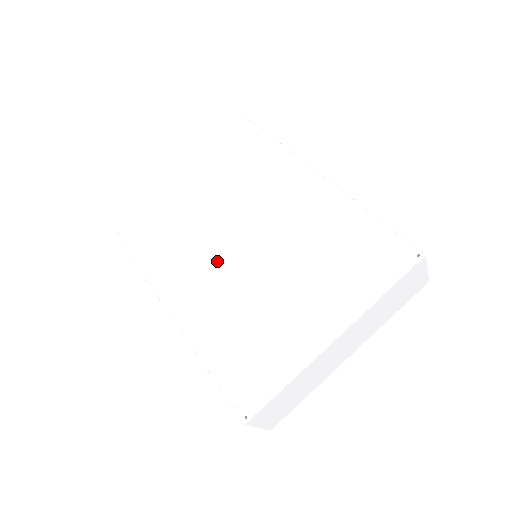
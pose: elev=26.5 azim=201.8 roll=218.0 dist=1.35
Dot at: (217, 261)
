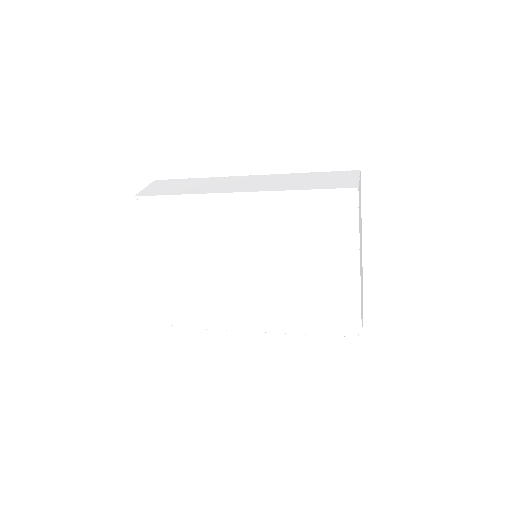
Dot at: (249, 290)
